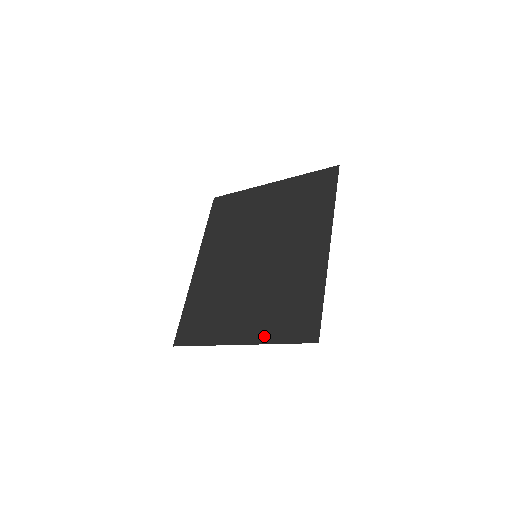
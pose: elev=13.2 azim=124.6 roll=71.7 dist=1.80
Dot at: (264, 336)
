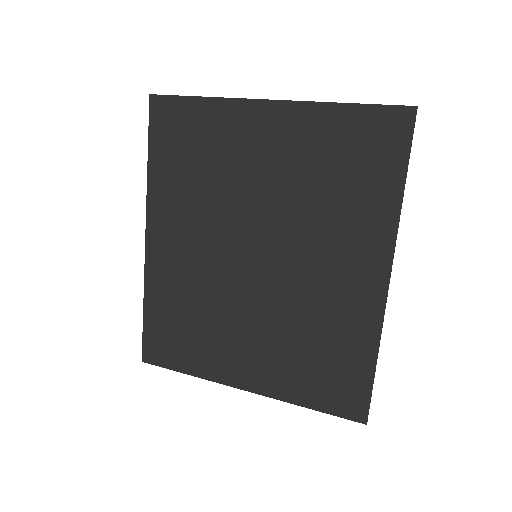
Dot at: (284, 392)
